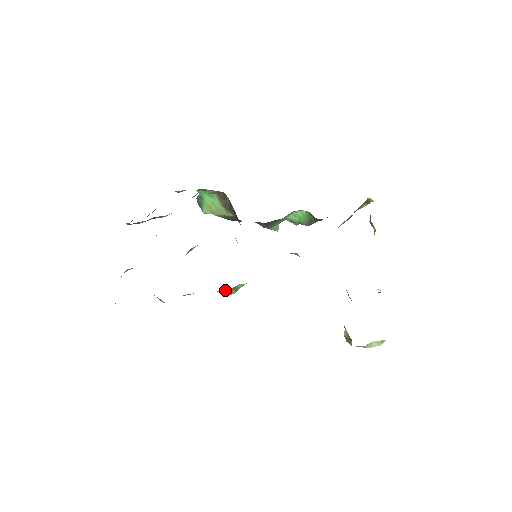
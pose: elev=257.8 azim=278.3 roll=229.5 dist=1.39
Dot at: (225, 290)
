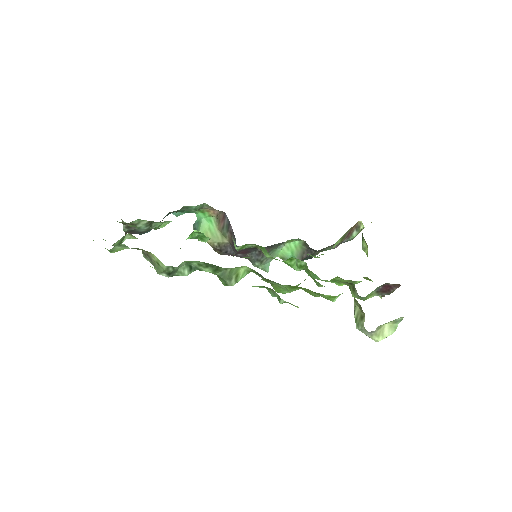
Dot at: (227, 269)
